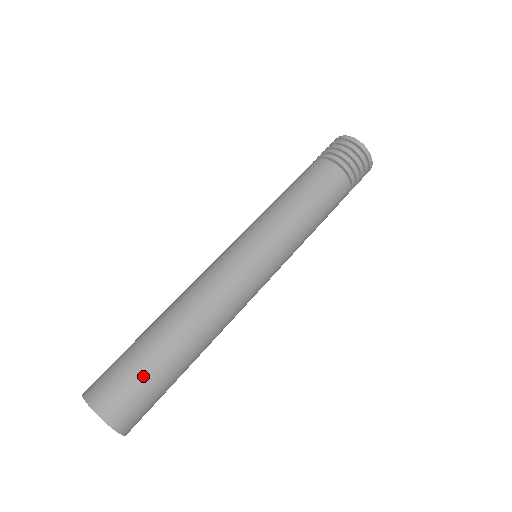
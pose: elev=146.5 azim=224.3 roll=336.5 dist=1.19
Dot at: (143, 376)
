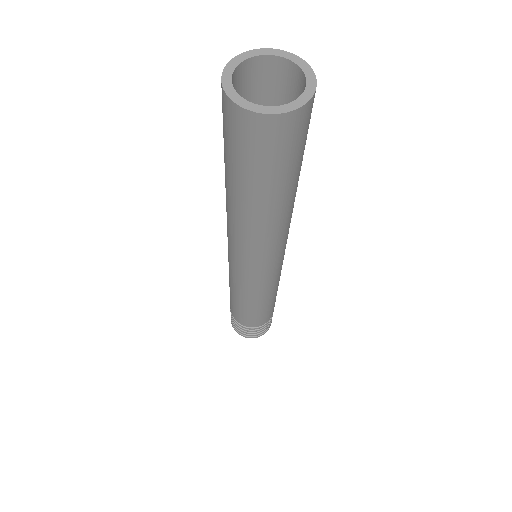
Dot at: occluded
